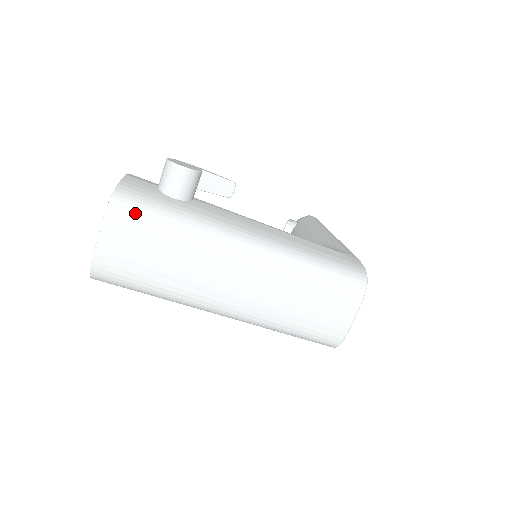
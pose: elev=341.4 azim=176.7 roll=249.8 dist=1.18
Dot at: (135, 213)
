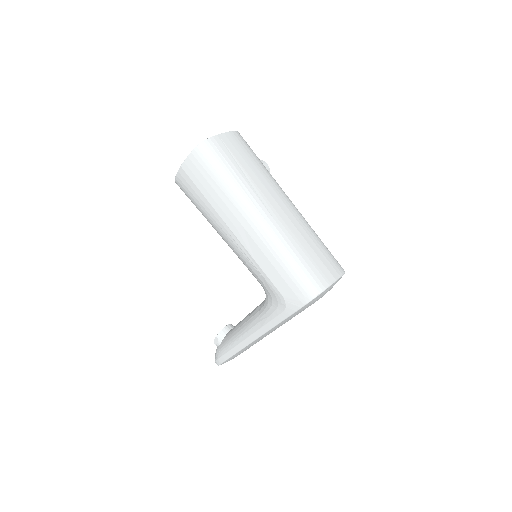
Dot at: (247, 144)
